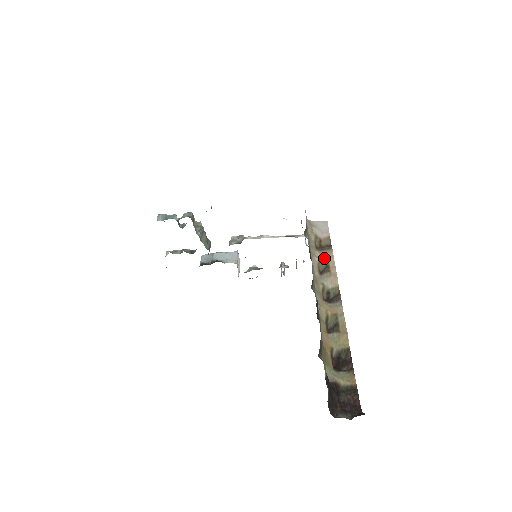
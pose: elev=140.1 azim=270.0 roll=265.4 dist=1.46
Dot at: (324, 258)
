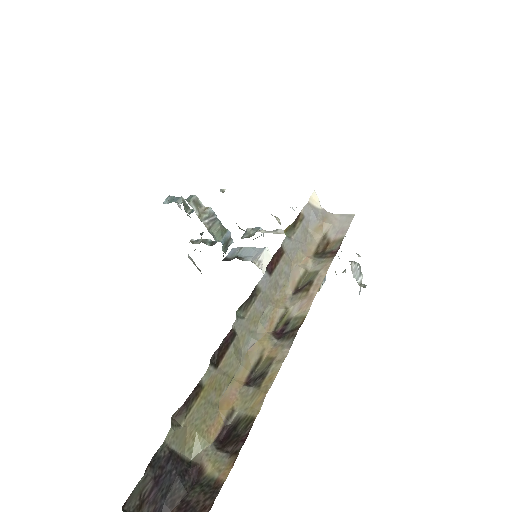
Dot at: (314, 270)
